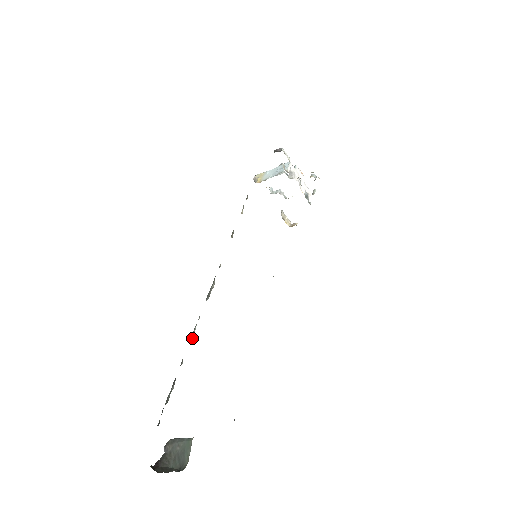
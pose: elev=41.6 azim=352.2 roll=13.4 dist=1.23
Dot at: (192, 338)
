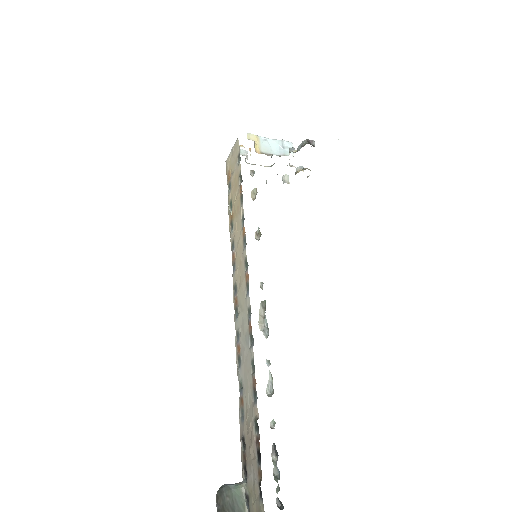
Dot at: (268, 390)
